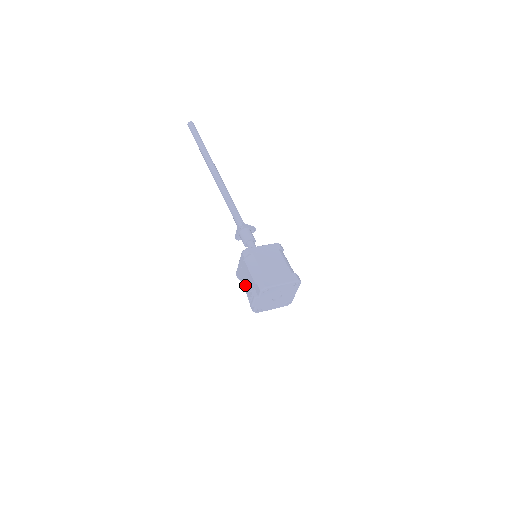
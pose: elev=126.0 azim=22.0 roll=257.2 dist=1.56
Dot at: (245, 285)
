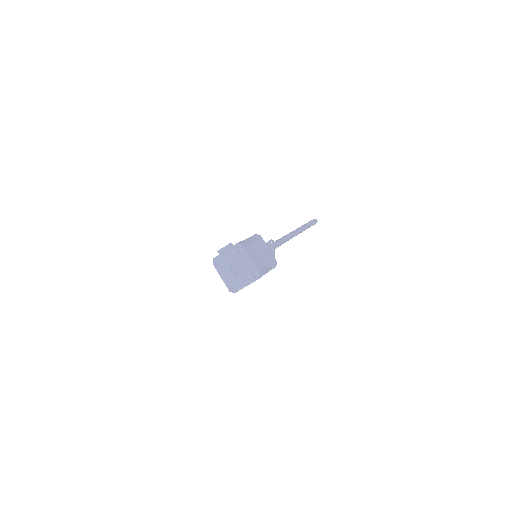
Dot at: occluded
